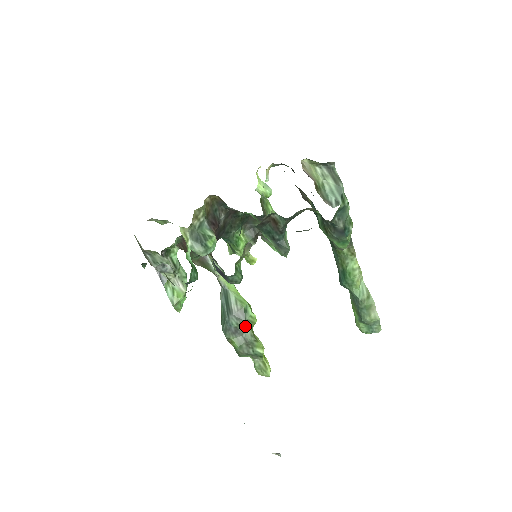
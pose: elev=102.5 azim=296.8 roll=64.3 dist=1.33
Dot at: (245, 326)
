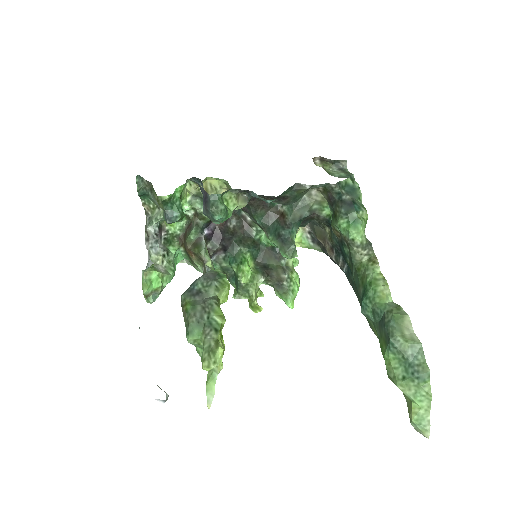
Dot at: (211, 288)
